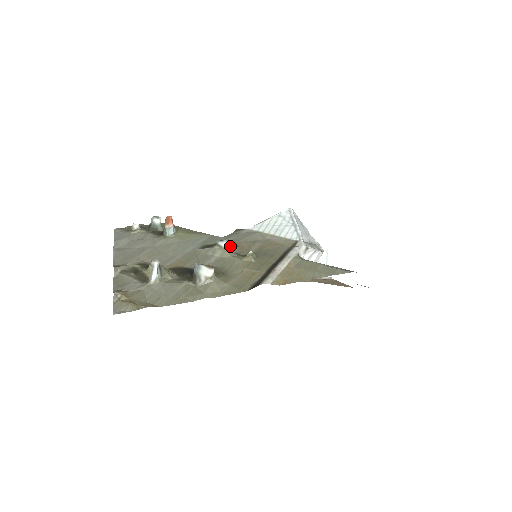
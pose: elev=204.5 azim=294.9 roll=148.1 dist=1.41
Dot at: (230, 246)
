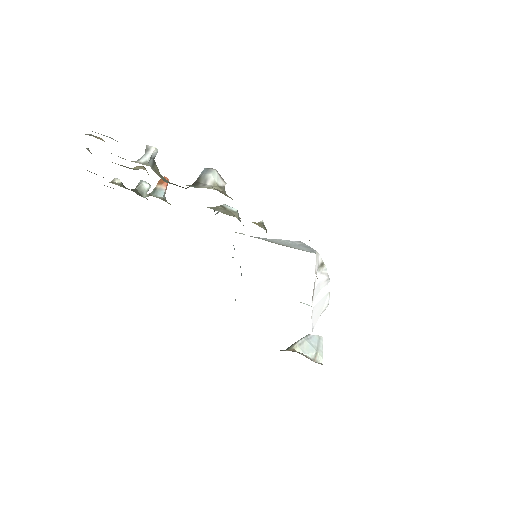
Dot at: (236, 212)
